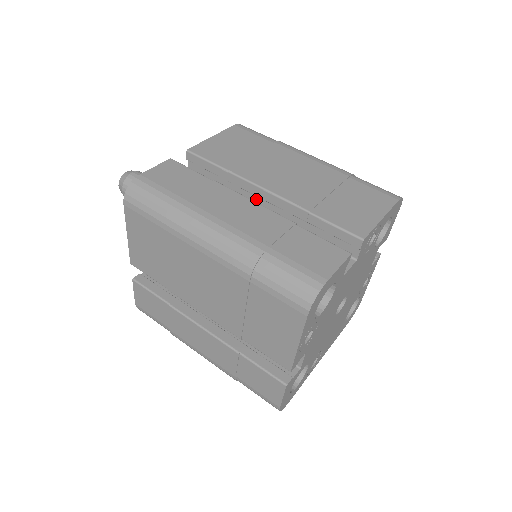
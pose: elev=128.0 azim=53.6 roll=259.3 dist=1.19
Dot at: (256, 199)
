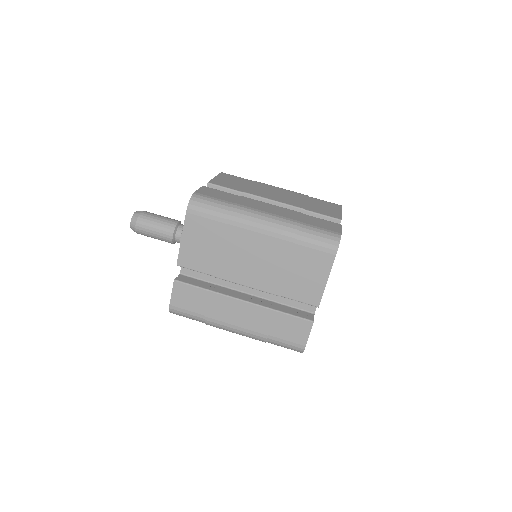
Dot at: occluded
